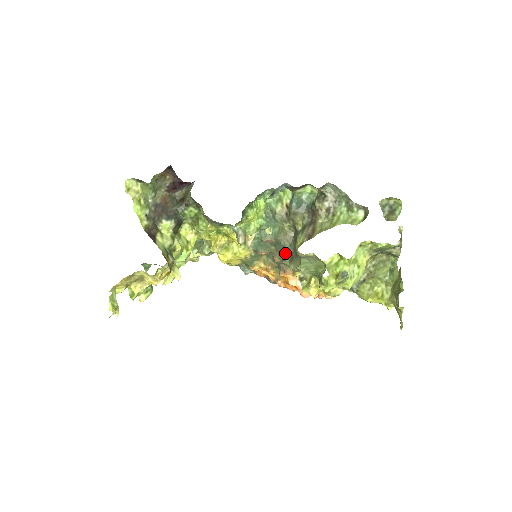
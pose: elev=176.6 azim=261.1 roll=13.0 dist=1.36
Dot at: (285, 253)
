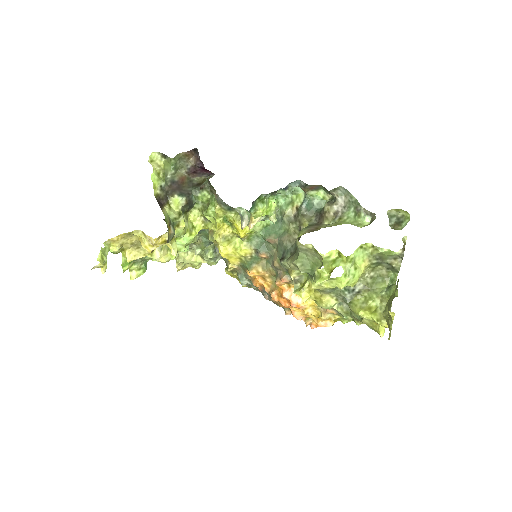
Dot at: (285, 254)
